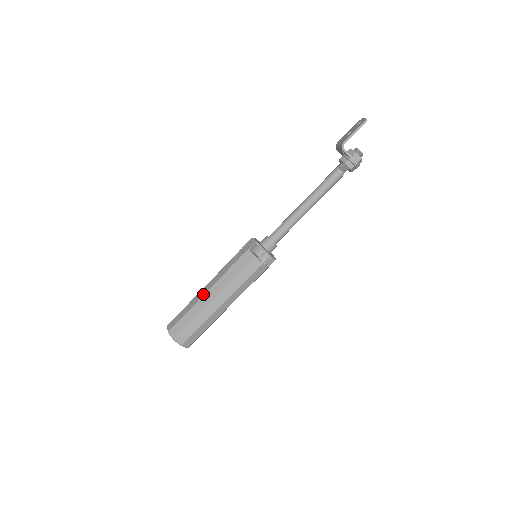
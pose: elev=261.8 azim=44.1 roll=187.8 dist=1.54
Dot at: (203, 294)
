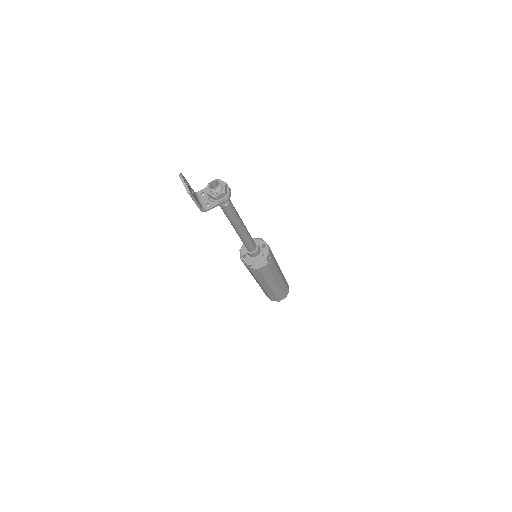
Dot at: occluded
